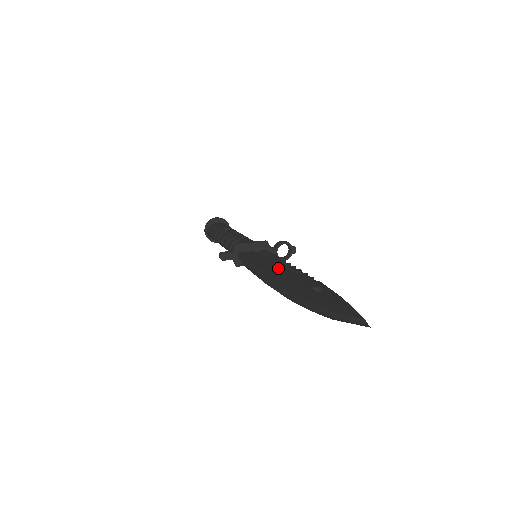
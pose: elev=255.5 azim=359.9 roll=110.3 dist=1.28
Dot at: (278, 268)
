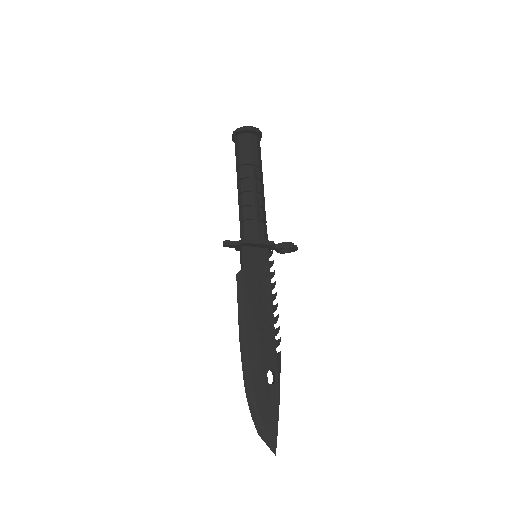
Dot at: (261, 311)
